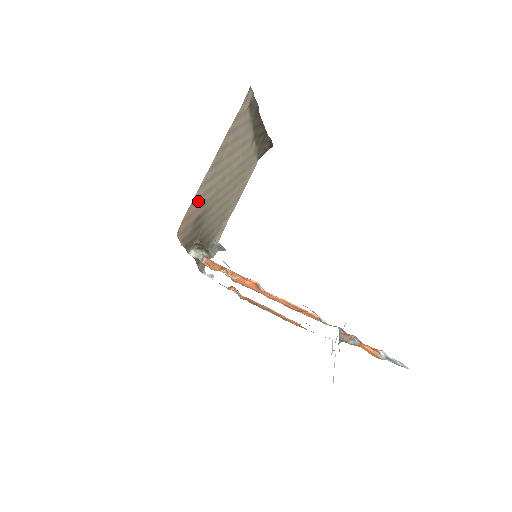
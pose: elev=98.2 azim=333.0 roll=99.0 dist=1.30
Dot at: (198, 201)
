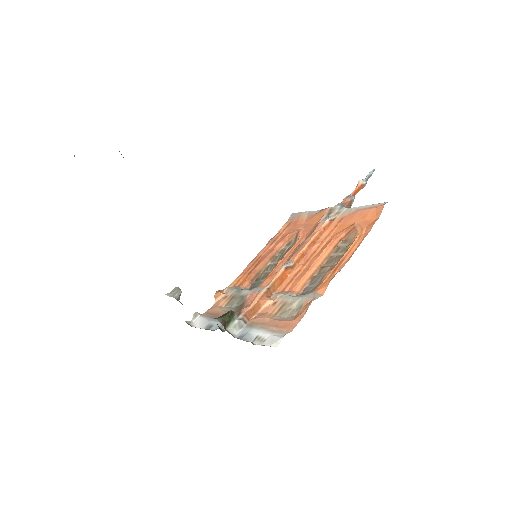
Dot at: occluded
